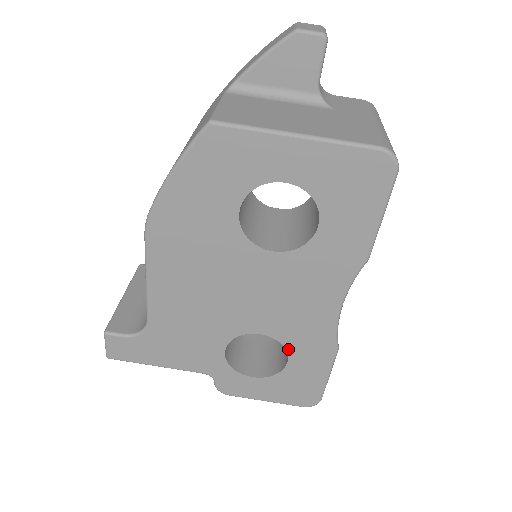
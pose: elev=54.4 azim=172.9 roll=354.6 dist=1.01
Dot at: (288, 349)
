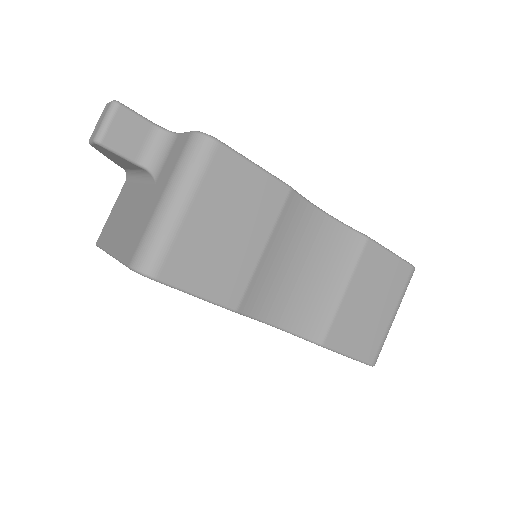
Dot at: occluded
